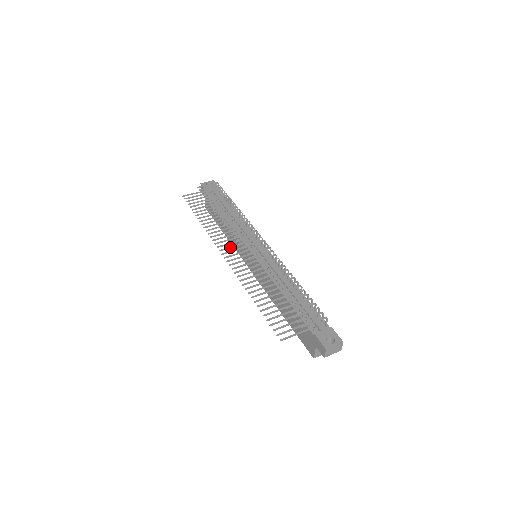
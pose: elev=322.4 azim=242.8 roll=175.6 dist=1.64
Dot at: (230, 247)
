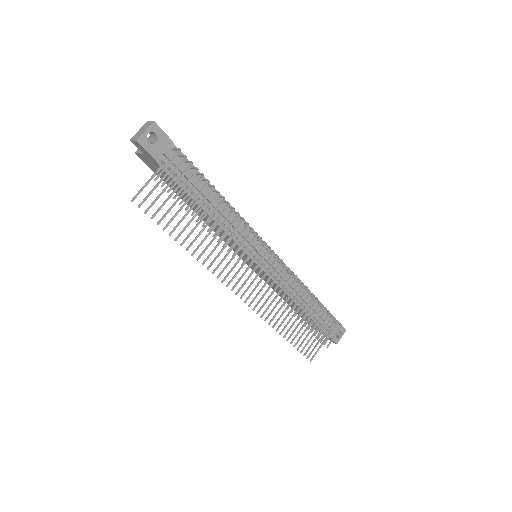
Dot at: occluded
